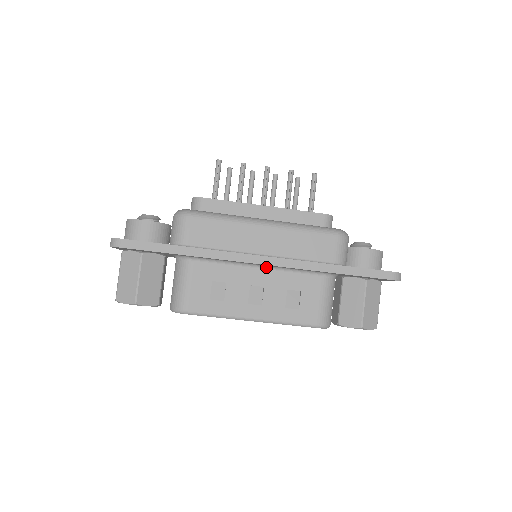
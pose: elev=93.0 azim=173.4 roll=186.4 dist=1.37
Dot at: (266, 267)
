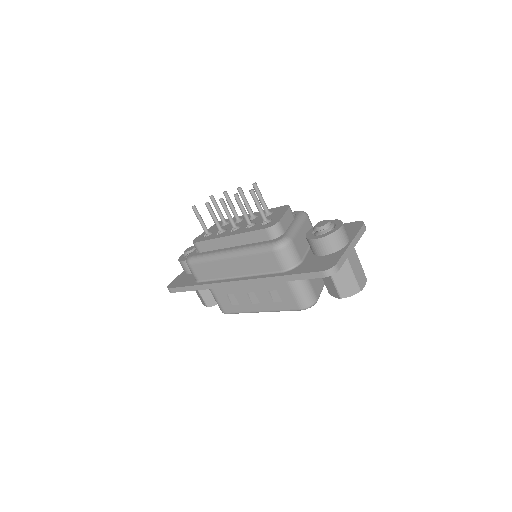
Dot at: occluded
